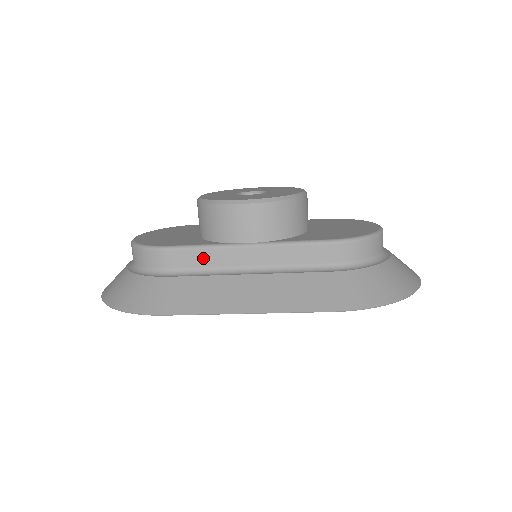
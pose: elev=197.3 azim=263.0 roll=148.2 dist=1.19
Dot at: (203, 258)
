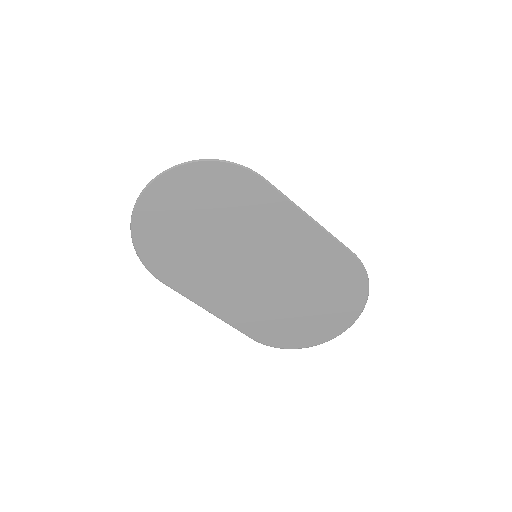
Dot at: occluded
